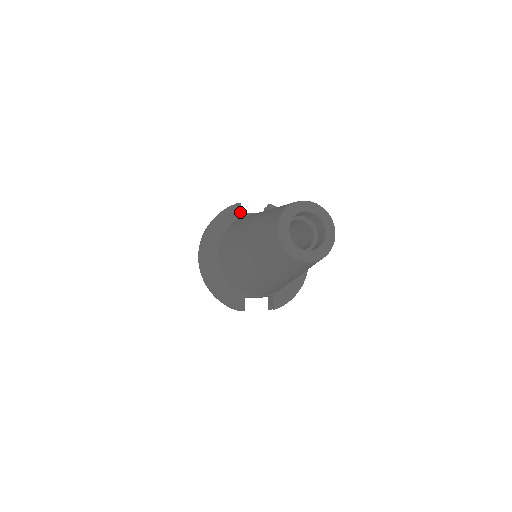
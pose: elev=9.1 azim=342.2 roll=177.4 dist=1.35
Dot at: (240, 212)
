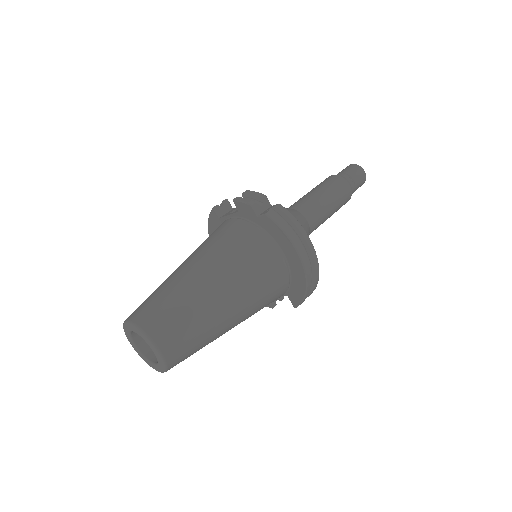
Dot at: (218, 218)
